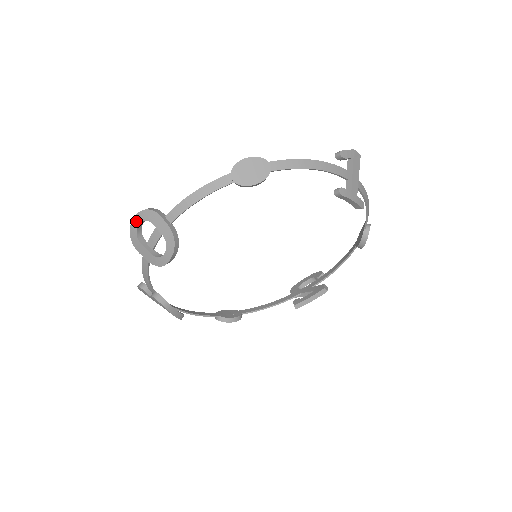
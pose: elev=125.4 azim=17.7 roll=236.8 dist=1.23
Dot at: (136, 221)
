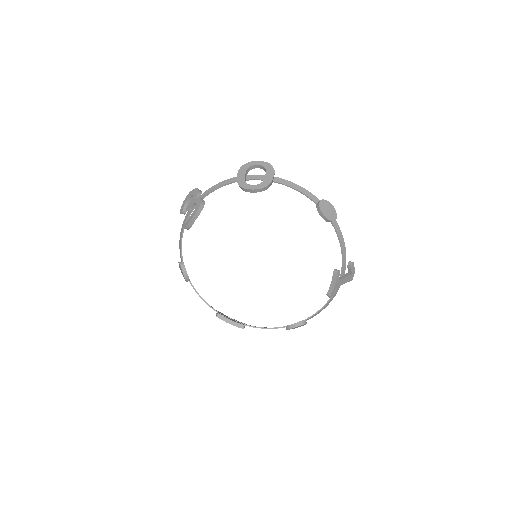
Dot at: (259, 163)
